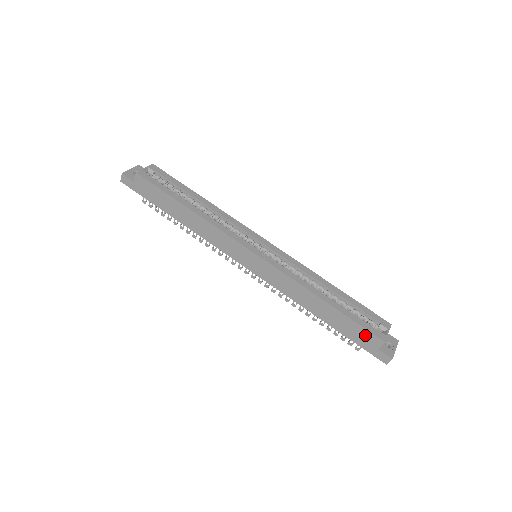
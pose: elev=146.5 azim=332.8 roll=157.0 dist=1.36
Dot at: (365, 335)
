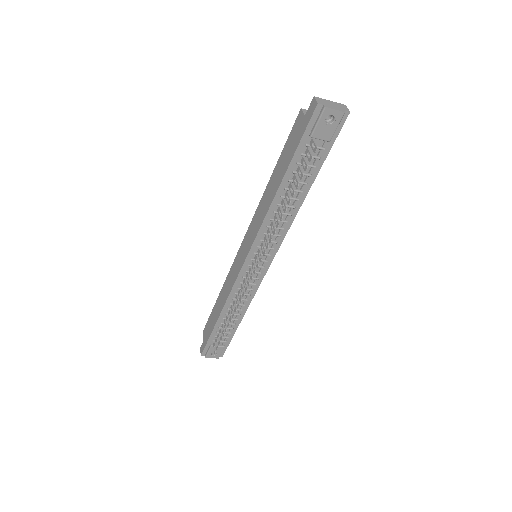
Dot at: (294, 133)
